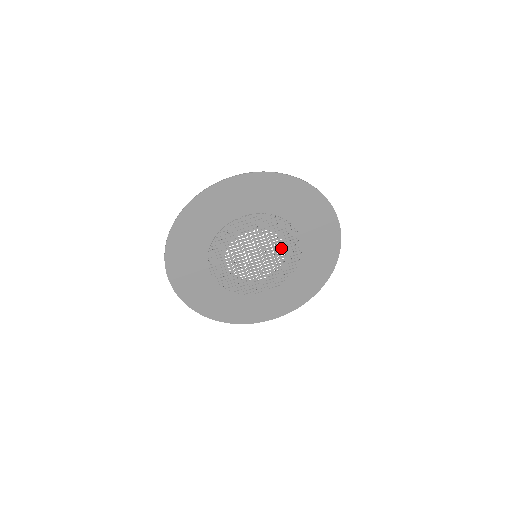
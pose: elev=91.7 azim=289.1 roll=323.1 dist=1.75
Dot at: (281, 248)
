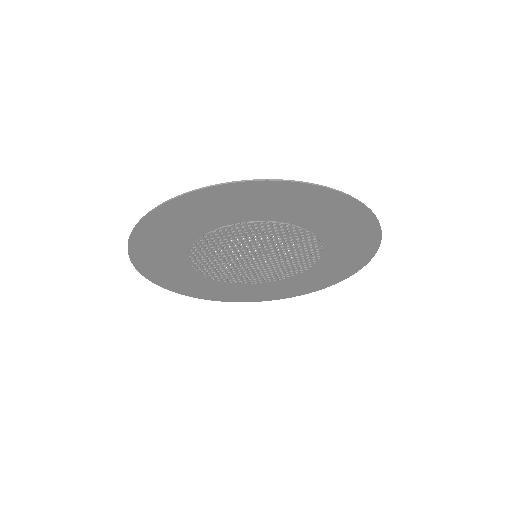
Dot at: (292, 252)
